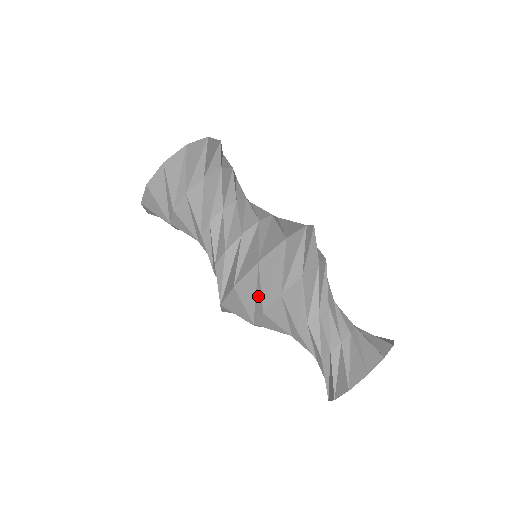
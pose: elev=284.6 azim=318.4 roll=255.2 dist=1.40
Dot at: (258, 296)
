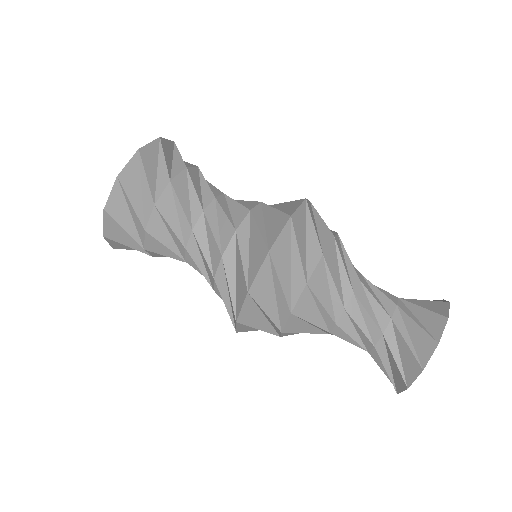
Dot at: (295, 264)
